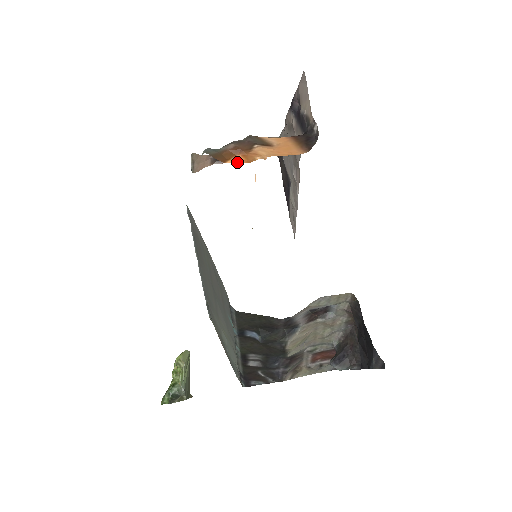
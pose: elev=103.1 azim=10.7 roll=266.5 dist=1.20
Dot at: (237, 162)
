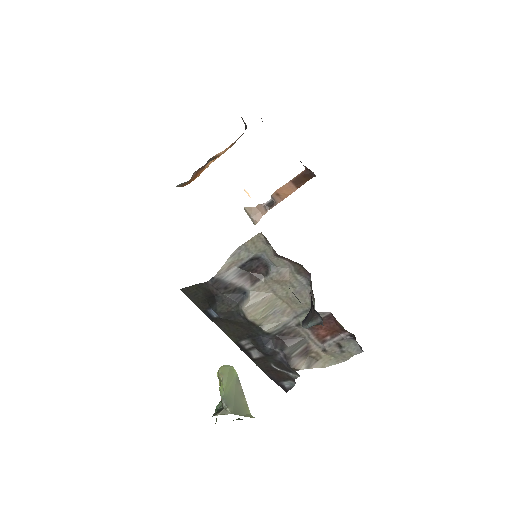
Dot at: occluded
